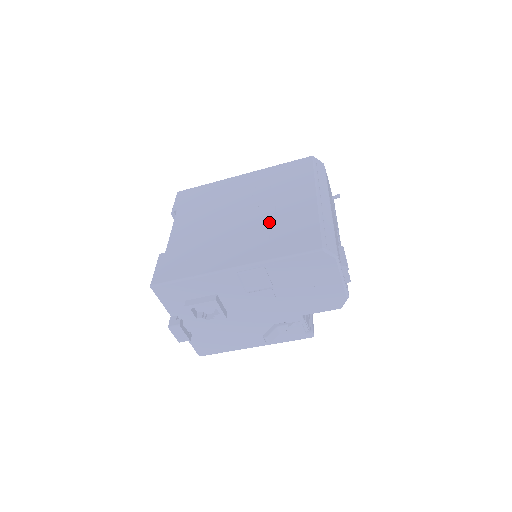
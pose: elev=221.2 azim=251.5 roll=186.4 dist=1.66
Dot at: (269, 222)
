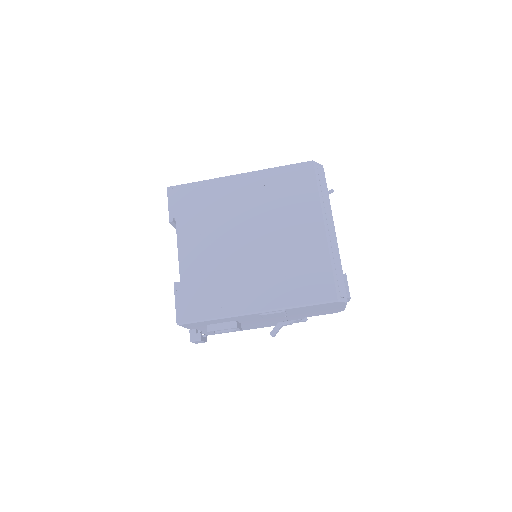
Dot at: (282, 257)
